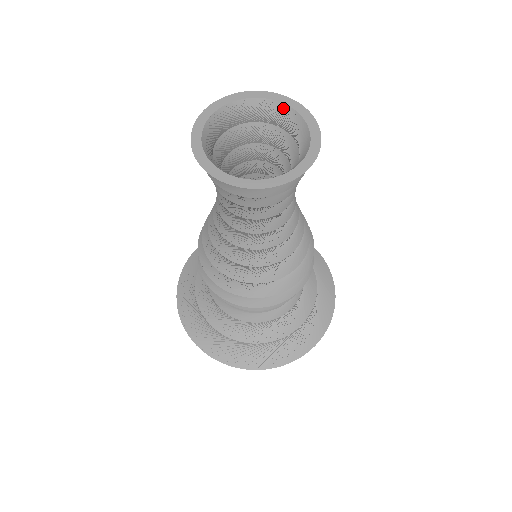
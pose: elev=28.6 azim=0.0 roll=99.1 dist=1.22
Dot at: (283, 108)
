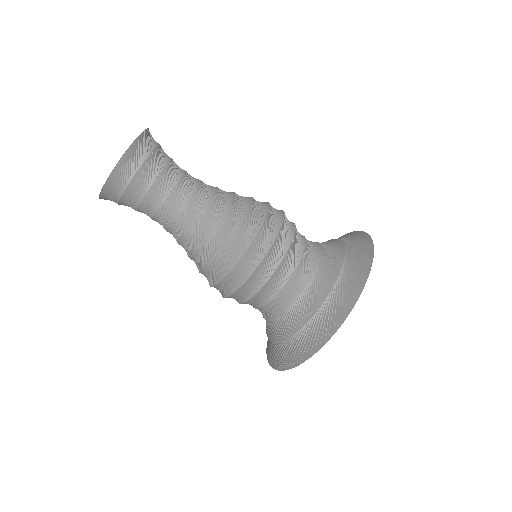
Dot at: occluded
